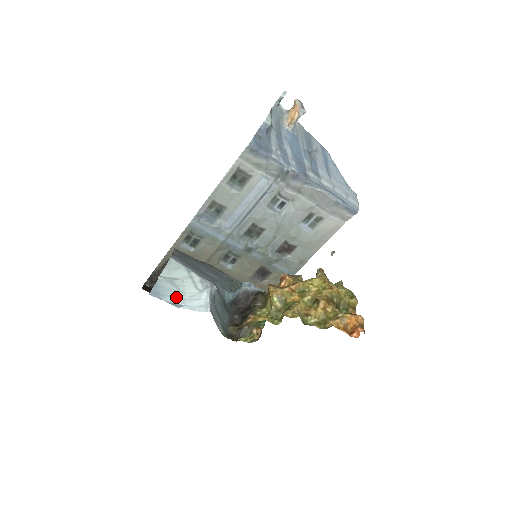
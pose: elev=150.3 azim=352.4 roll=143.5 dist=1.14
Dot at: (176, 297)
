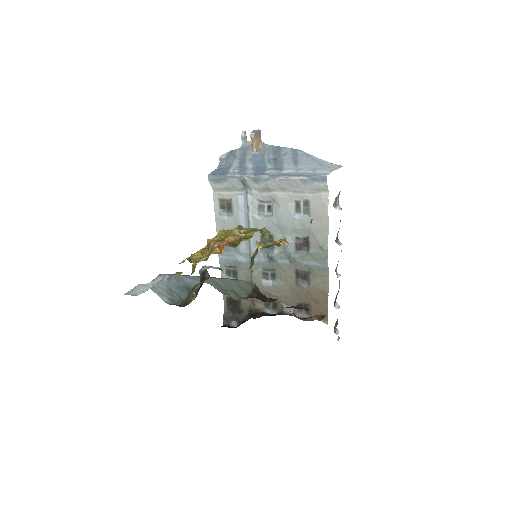
Dot at: (140, 291)
